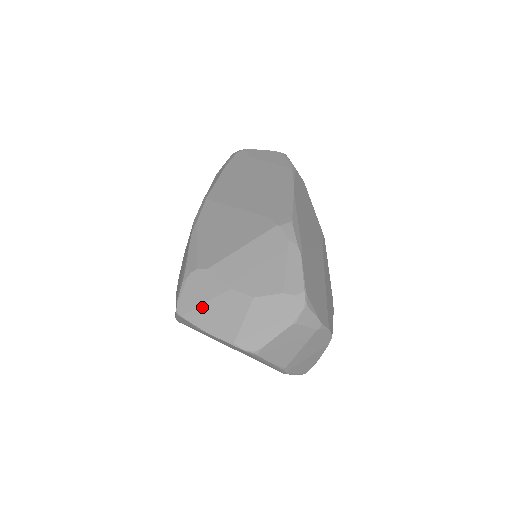
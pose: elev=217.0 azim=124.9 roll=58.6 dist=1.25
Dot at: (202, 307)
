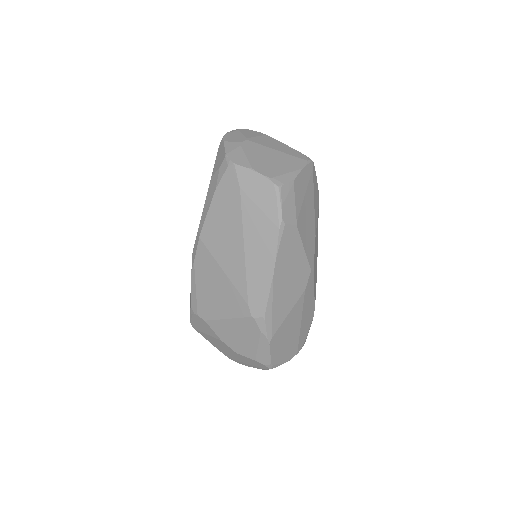
Dot at: (206, 335)
